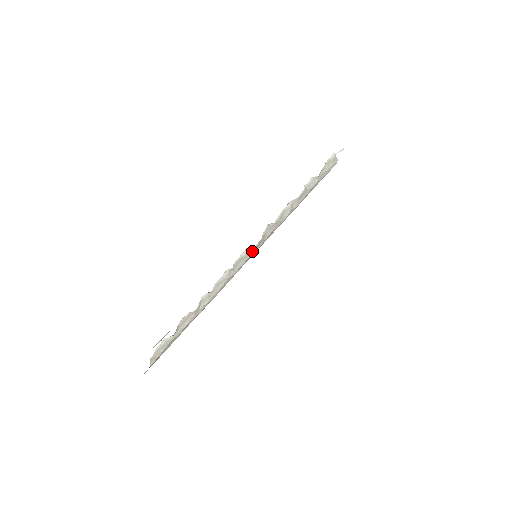
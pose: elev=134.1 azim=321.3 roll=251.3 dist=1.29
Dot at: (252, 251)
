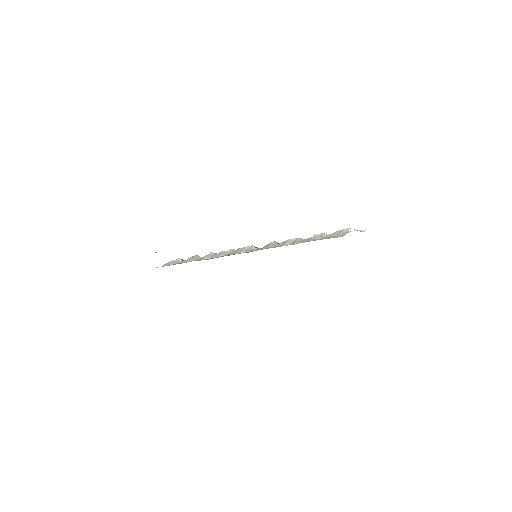
Dot at: (252, 250)
